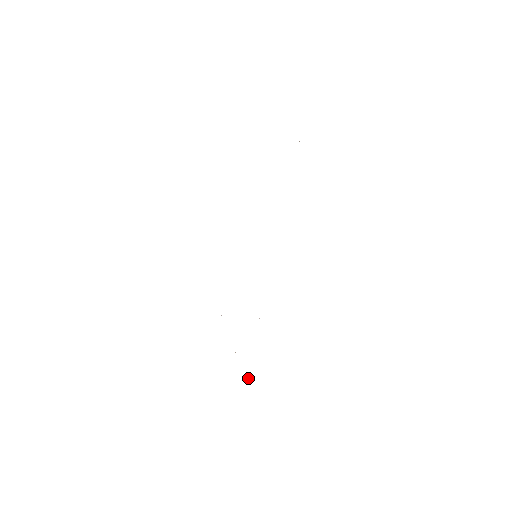
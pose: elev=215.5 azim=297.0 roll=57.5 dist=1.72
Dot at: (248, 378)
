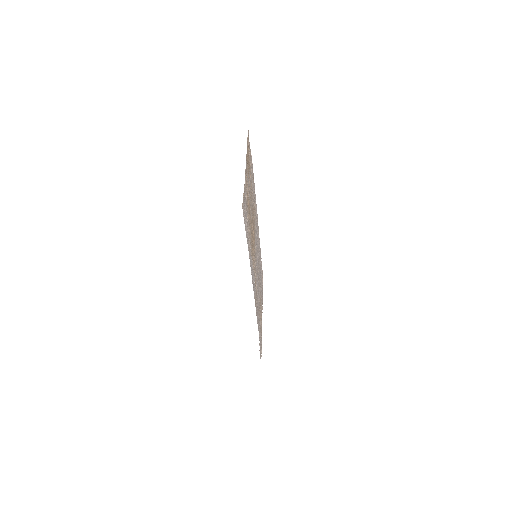
Dot at: occluded
